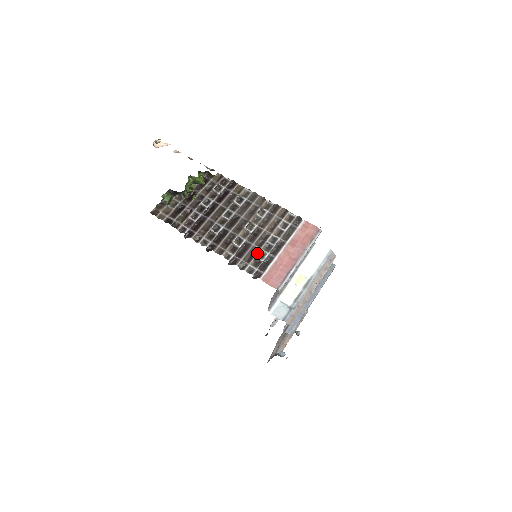
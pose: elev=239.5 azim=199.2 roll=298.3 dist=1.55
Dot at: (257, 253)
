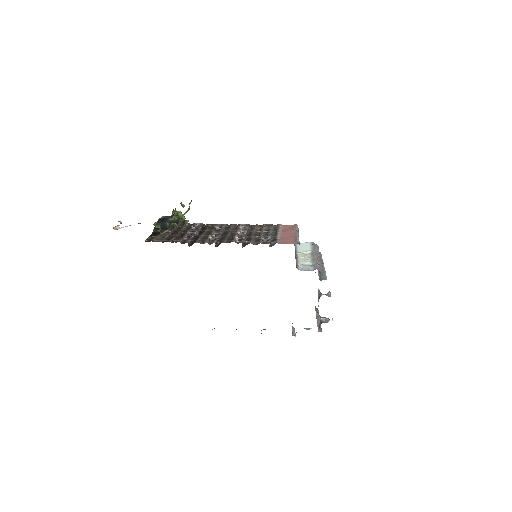
Dot at: (261, 236)
